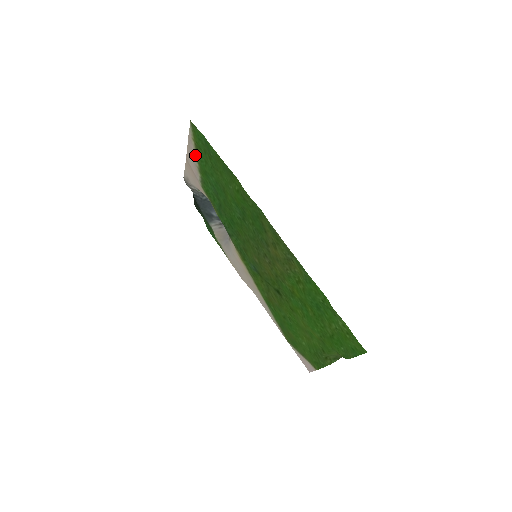
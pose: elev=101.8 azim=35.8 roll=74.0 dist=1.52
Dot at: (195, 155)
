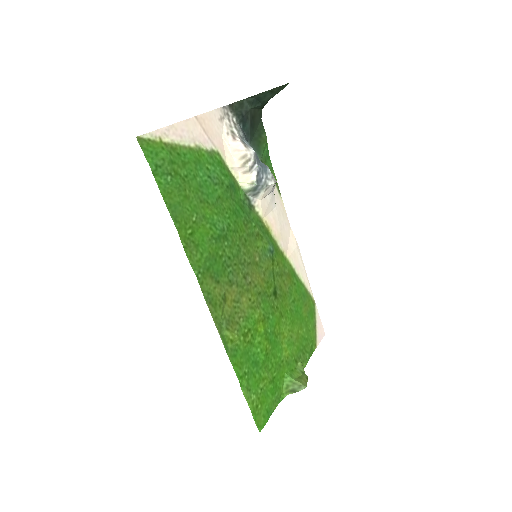
Dot at: (181, 141)
